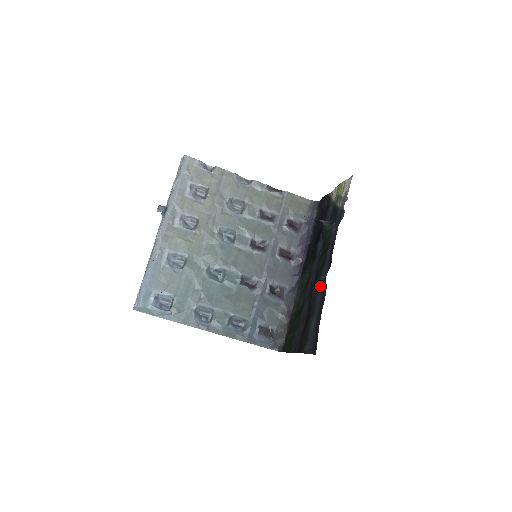
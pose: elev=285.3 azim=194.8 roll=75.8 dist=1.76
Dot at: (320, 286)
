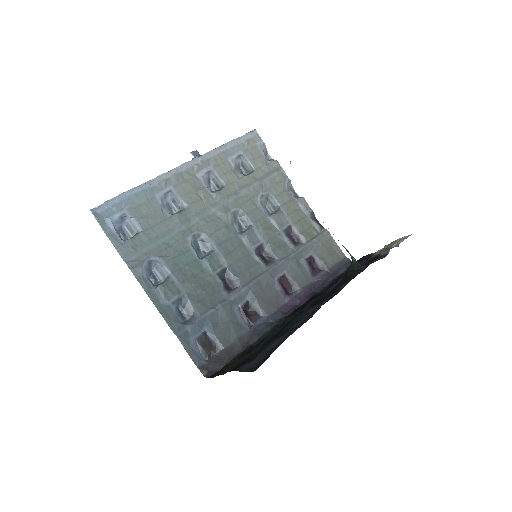
Dot at: (310, 313)
